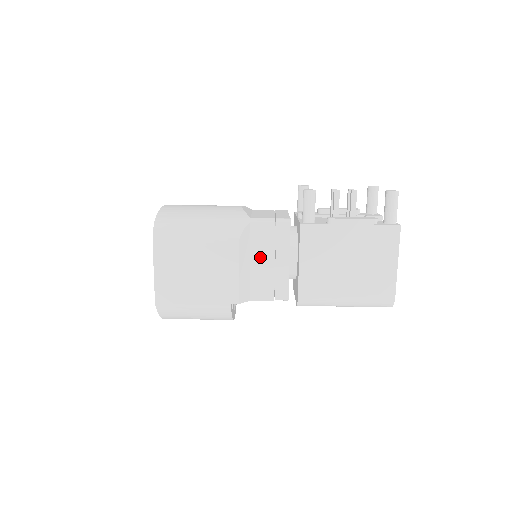
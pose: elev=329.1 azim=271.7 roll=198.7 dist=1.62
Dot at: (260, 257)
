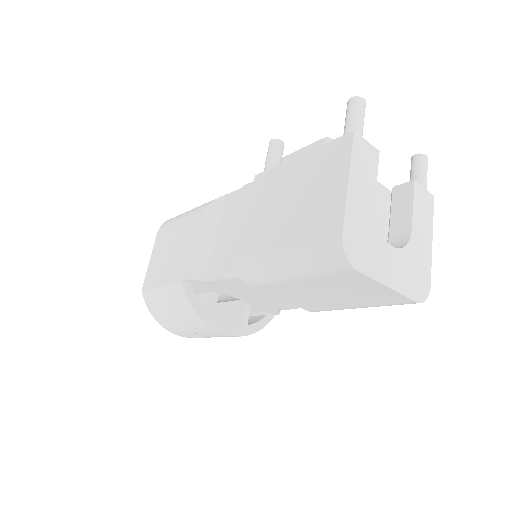
Dot at: (224, 229)
